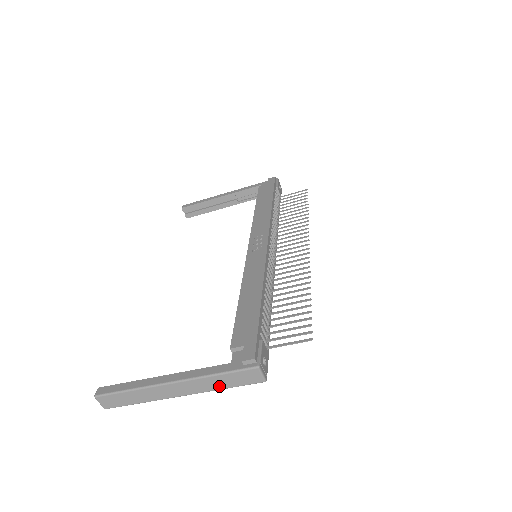
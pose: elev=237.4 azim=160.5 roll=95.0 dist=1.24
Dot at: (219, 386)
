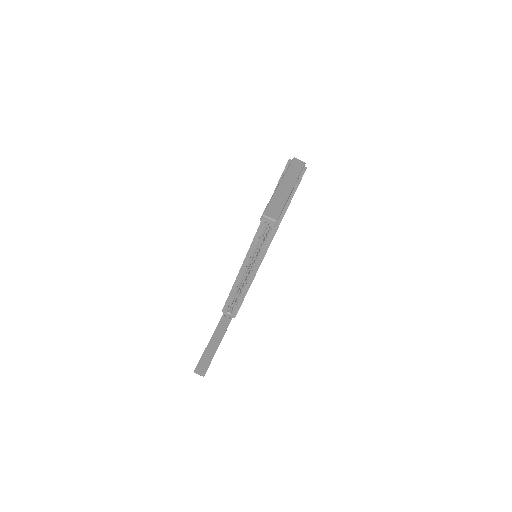
Dot at: (296, 174)
